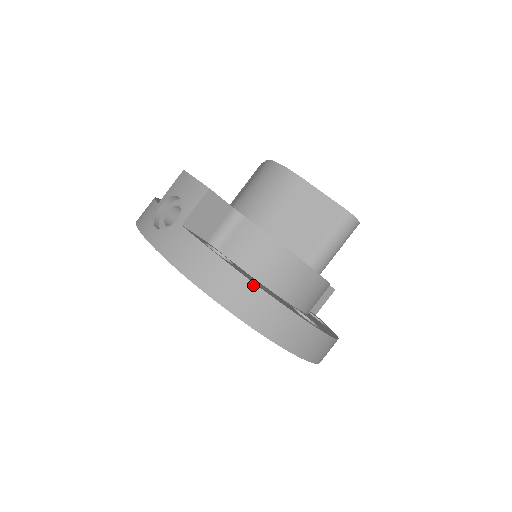
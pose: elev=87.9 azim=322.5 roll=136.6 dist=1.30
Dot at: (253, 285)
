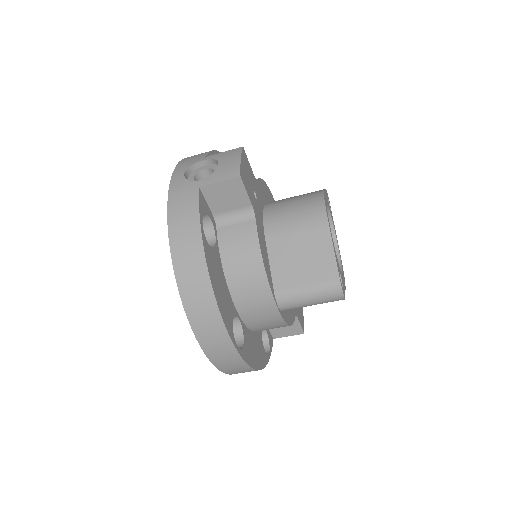
Dot at: (207, 274)
